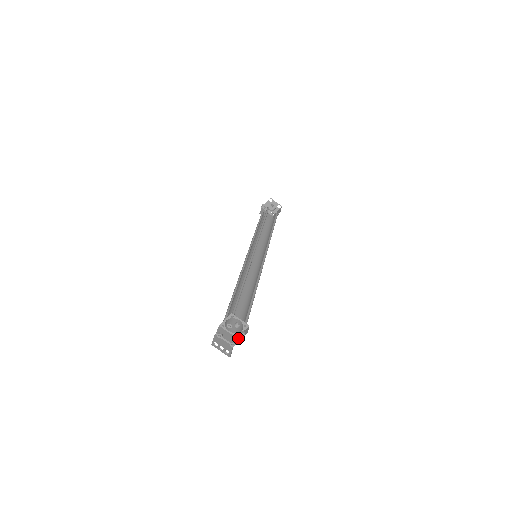
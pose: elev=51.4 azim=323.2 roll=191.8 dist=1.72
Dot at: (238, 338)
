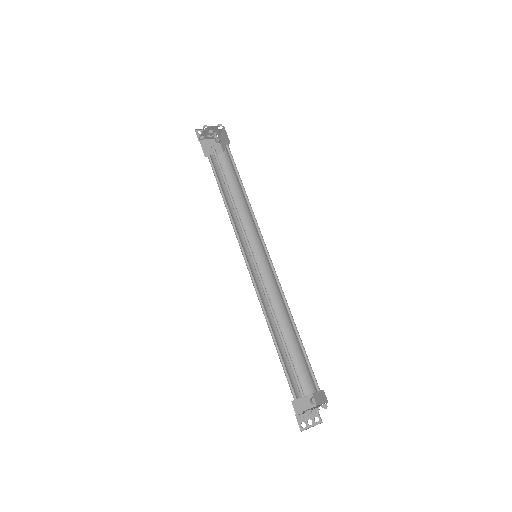
Dot at: (316, 398)
